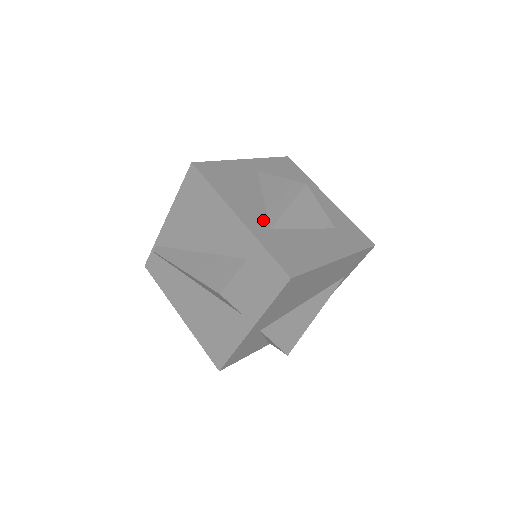
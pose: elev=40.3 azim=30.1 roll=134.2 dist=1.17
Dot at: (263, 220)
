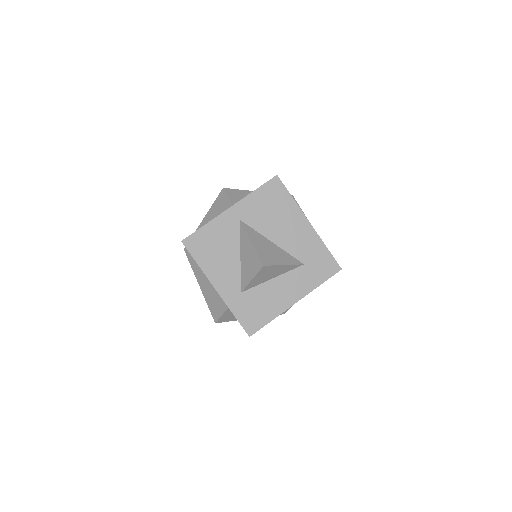
Dot at: (236, 284)
